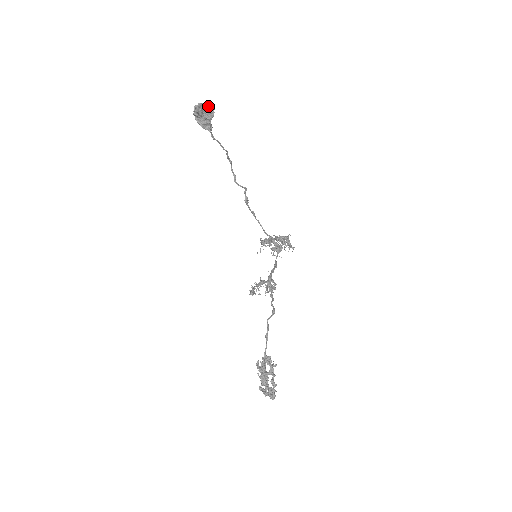
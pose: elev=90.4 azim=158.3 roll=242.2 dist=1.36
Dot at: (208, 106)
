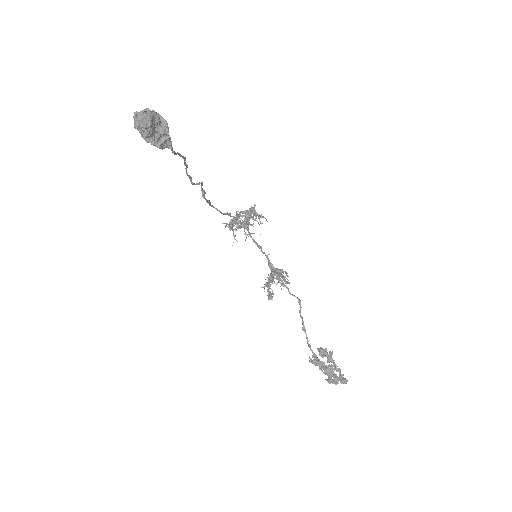
Dot at: (154, 114)
